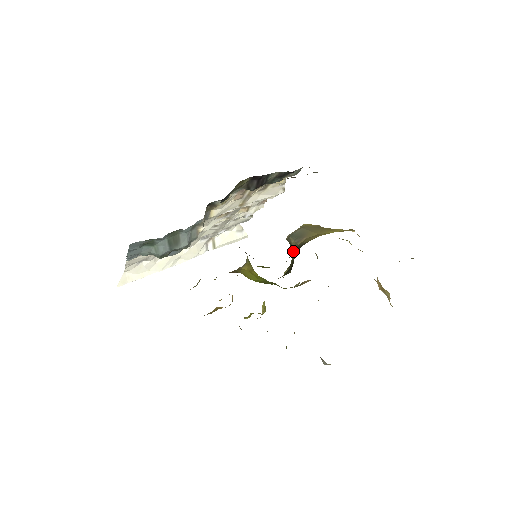
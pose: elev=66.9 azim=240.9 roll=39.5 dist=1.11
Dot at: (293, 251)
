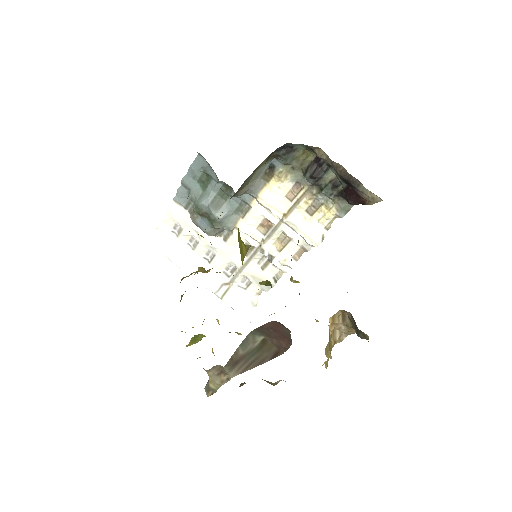
Dot at: occluded
